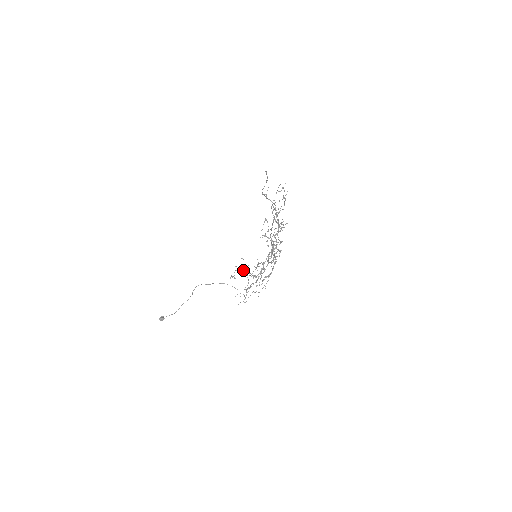
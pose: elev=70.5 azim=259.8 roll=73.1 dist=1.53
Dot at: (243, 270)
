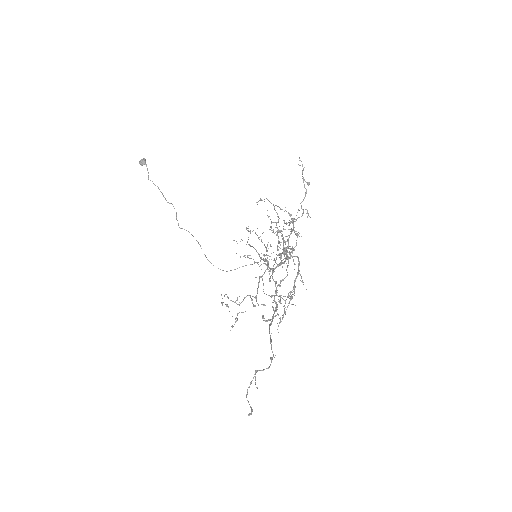
Dot at: (237, 304)
